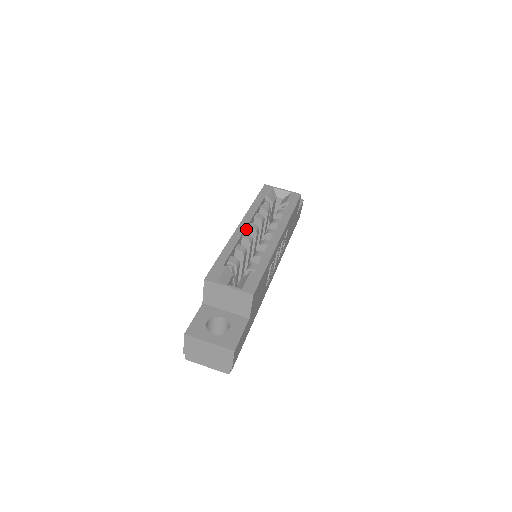
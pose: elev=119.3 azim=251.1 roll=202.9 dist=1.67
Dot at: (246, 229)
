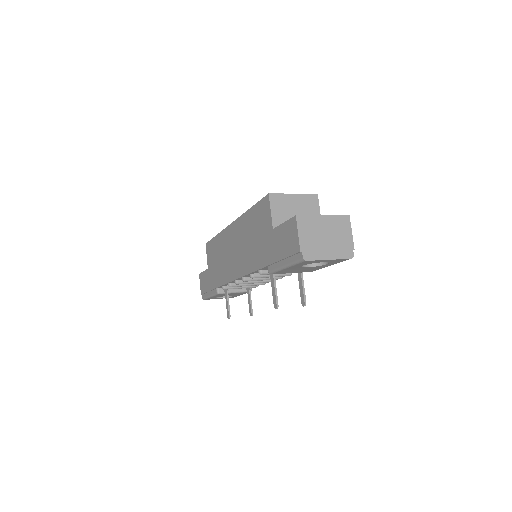
Dot at: occluded
